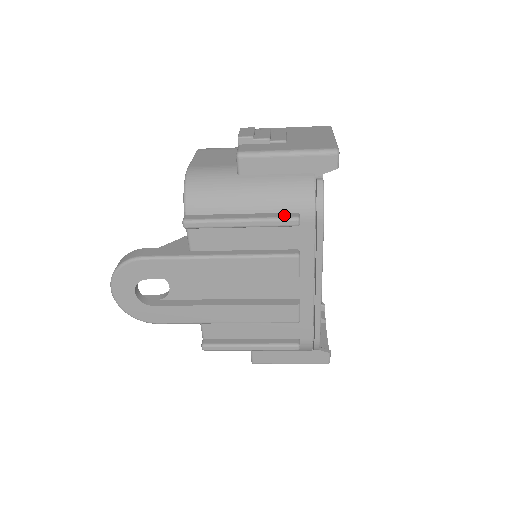
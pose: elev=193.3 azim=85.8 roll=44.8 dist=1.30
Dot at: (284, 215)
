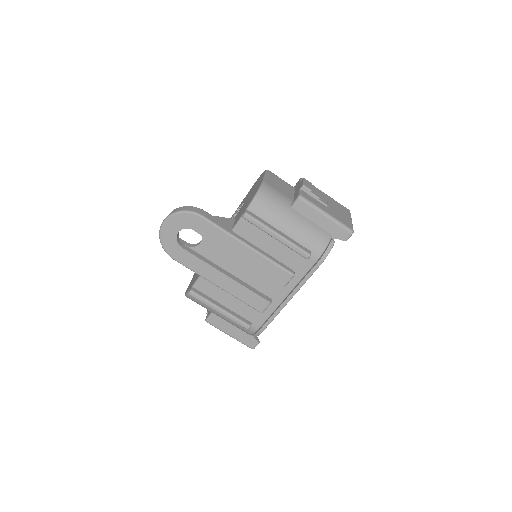
Dot at: (303, 248)
